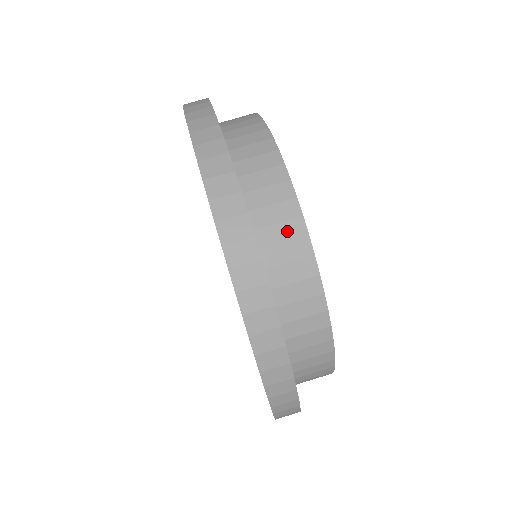
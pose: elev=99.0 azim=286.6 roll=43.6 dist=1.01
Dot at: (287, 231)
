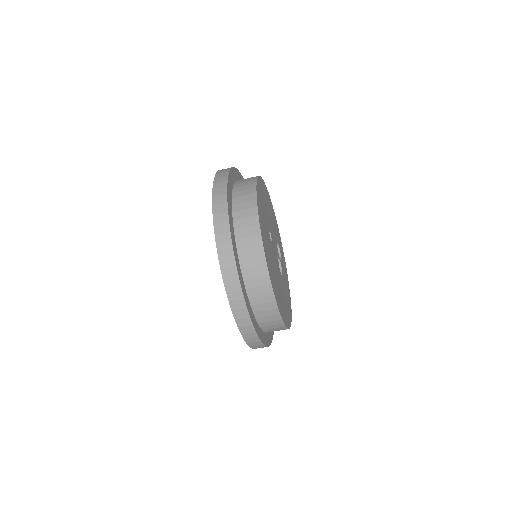
Dot at: occluded
